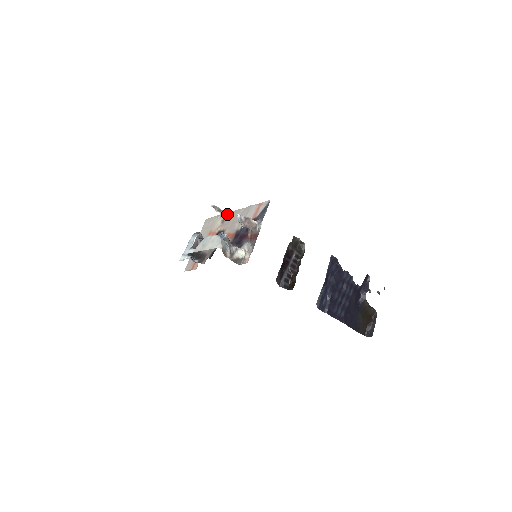
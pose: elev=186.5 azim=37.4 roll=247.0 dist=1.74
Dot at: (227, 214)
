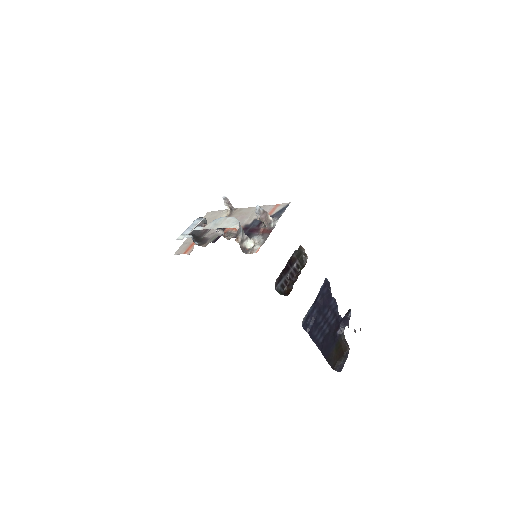
Dot at: (235, 210)
